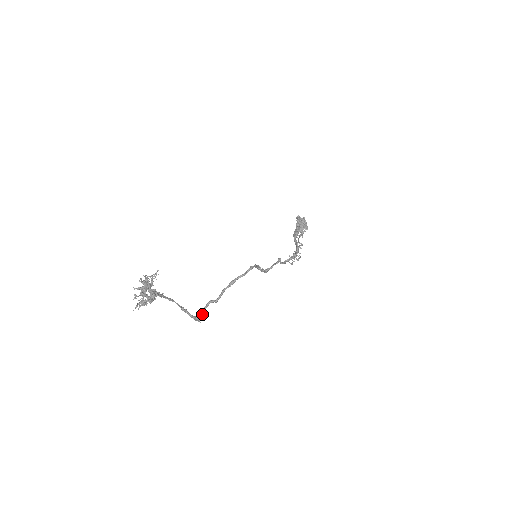
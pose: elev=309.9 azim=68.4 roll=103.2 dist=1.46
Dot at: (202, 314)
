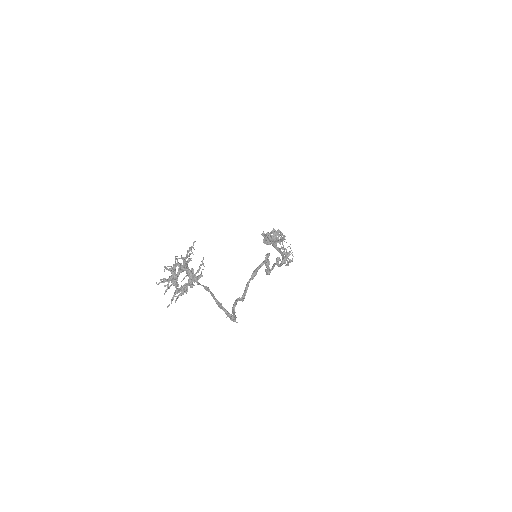
Dot at: (234, 314)
